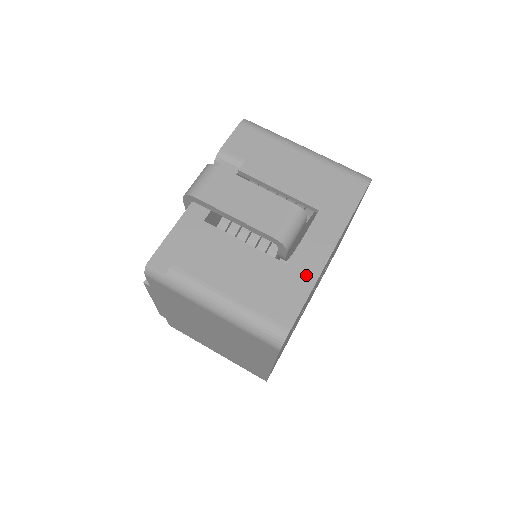
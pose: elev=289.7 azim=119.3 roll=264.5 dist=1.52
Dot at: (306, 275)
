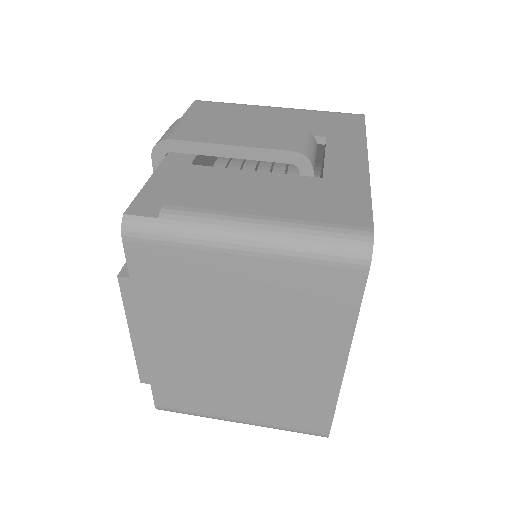
Dot at: (353, 181)
